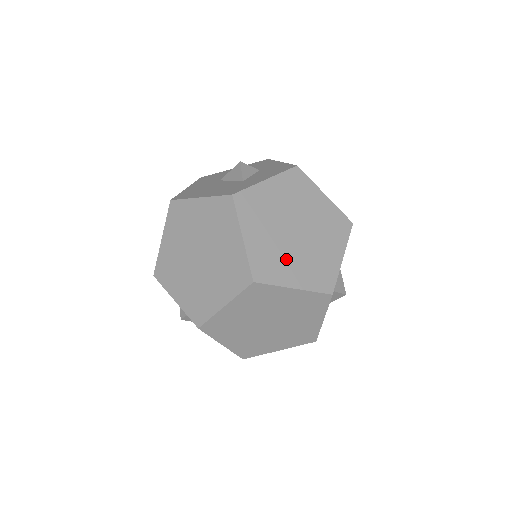
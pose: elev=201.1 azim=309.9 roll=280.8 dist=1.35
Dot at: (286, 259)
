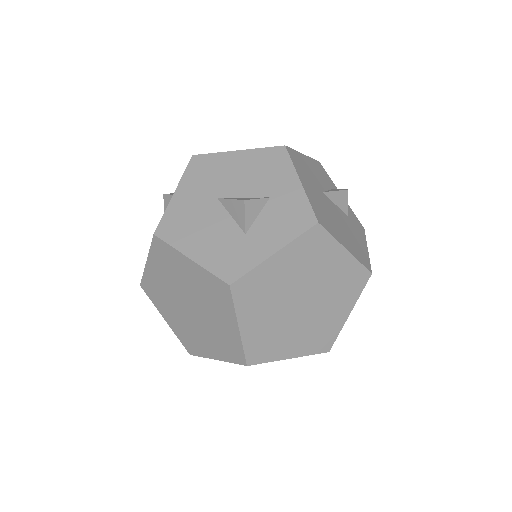
Dot at: (285, 334)
